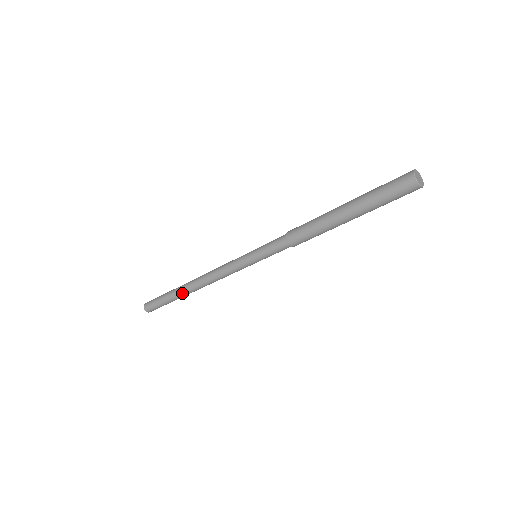
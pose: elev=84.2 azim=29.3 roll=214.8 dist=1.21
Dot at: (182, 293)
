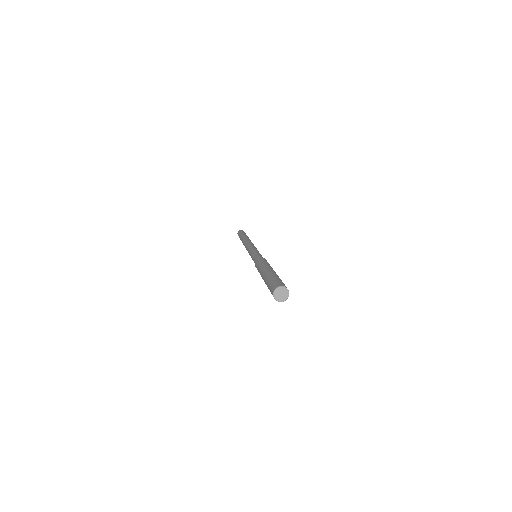
Dot at: occluded
